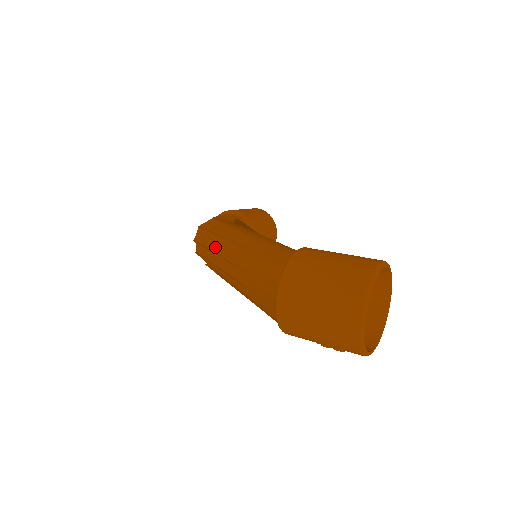
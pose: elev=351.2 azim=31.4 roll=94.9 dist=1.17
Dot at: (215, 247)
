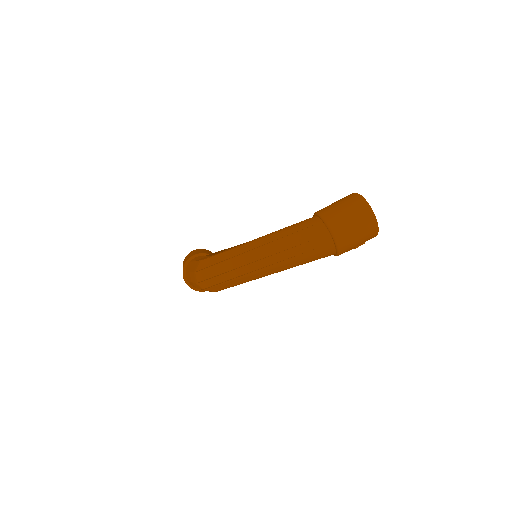
Dot at: (236, 265)
